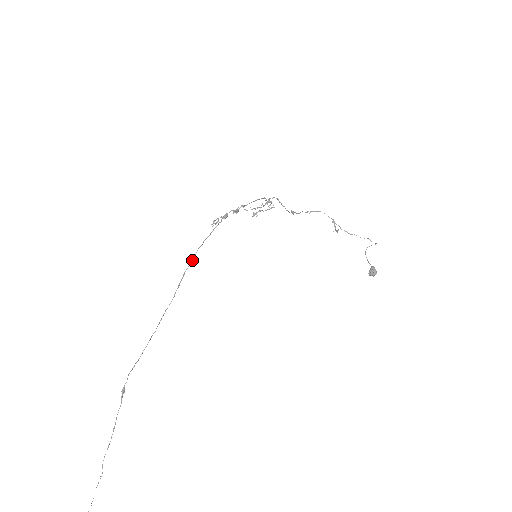
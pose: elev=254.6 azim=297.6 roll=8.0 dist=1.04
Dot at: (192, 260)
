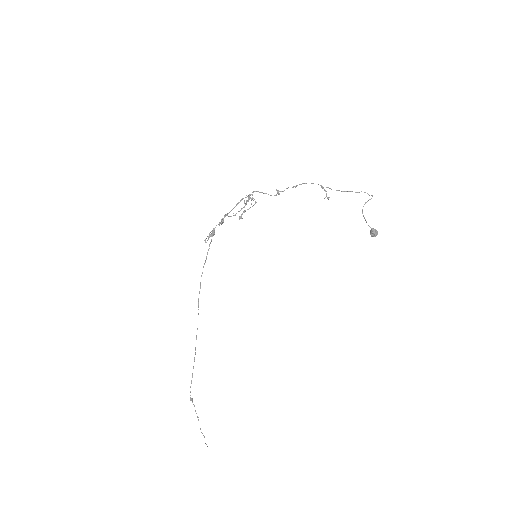
Dot at: occluded
